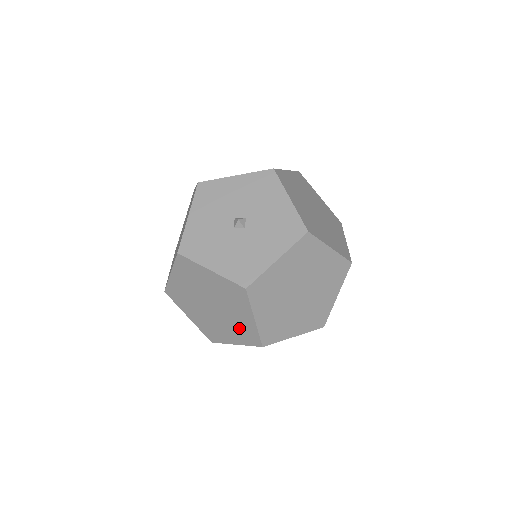
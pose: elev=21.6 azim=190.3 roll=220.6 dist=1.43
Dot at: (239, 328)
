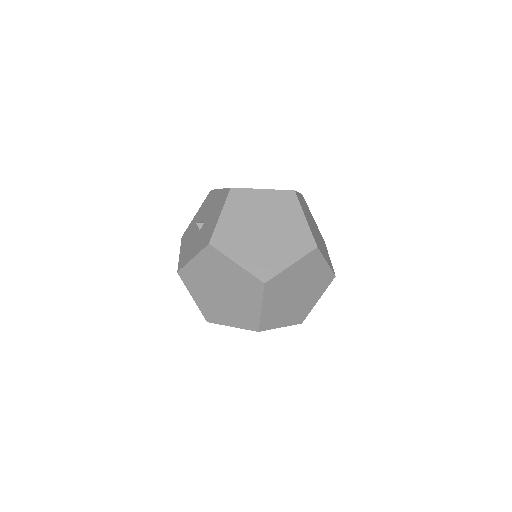
Dot at: occluded
